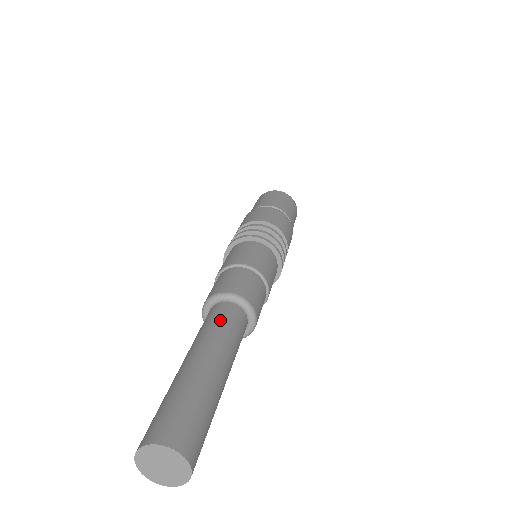
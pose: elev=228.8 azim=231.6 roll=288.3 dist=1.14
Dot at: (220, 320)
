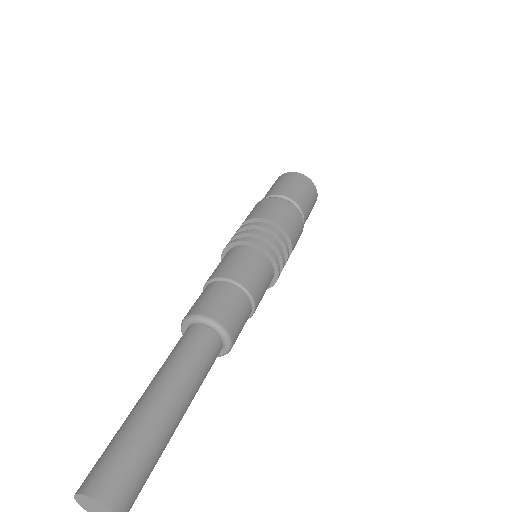
Dot at: (173, 349)
